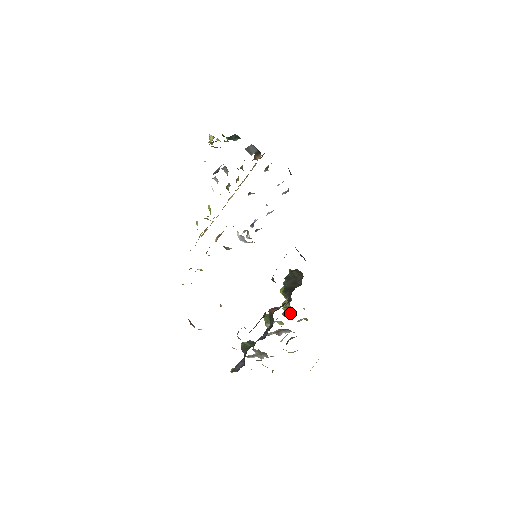
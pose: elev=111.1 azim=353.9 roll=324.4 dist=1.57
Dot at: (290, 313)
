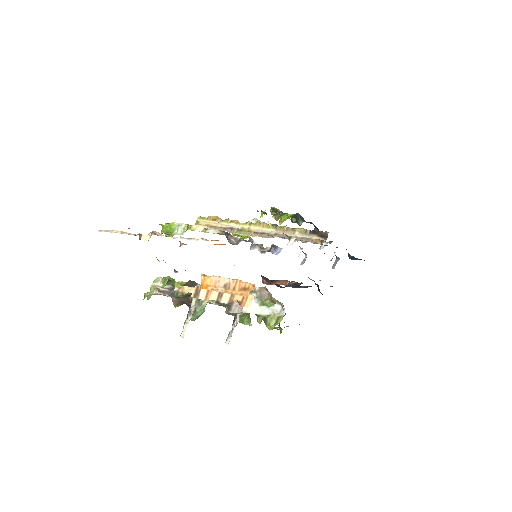
Dot at: (269, 325)
